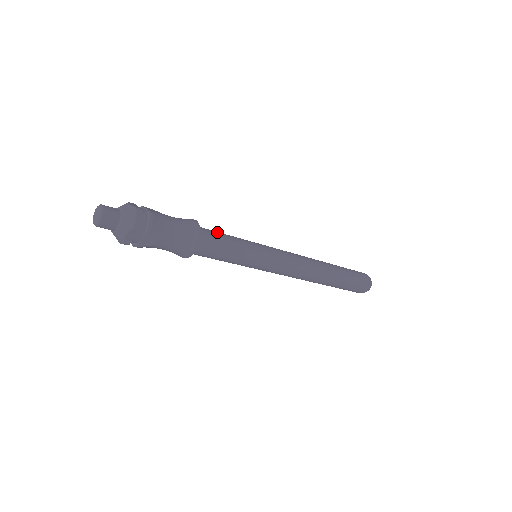
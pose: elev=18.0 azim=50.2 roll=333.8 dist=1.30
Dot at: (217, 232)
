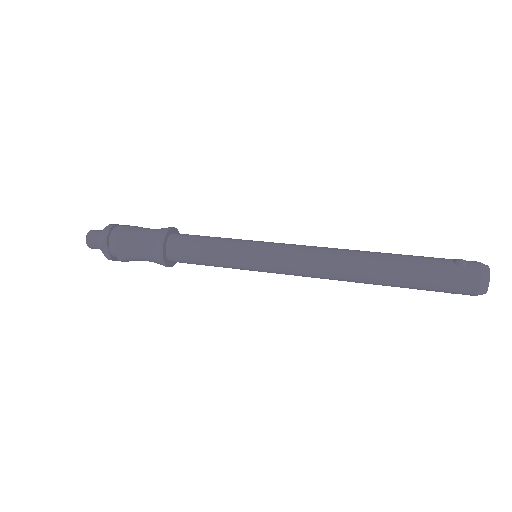
Dot at: (198, 235)
